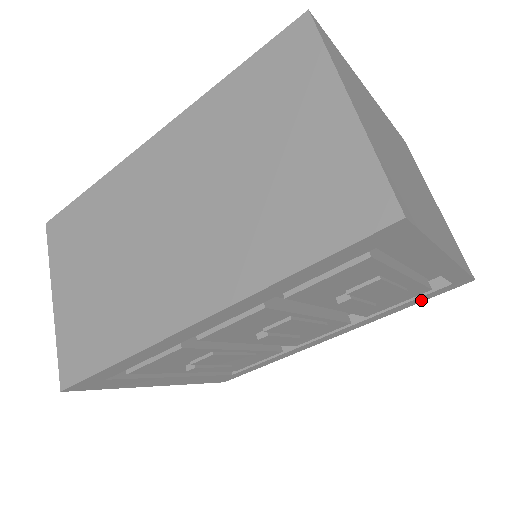
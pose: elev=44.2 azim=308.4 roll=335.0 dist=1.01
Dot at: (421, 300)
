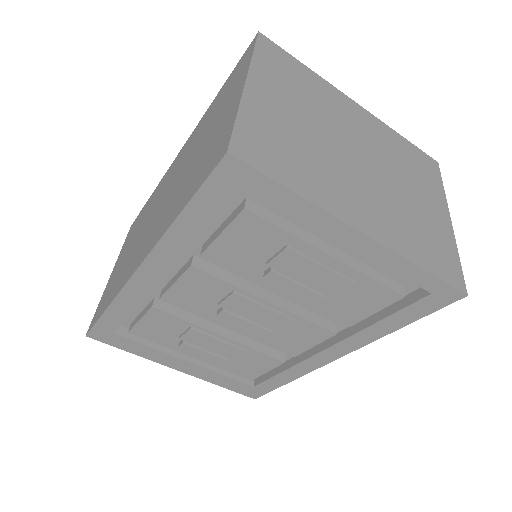
Dot at: (411, 317)
